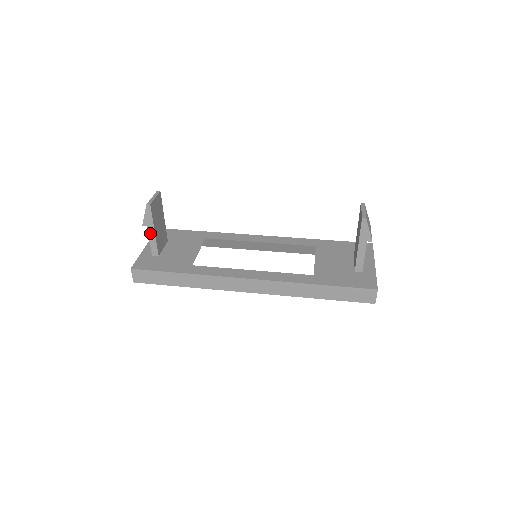
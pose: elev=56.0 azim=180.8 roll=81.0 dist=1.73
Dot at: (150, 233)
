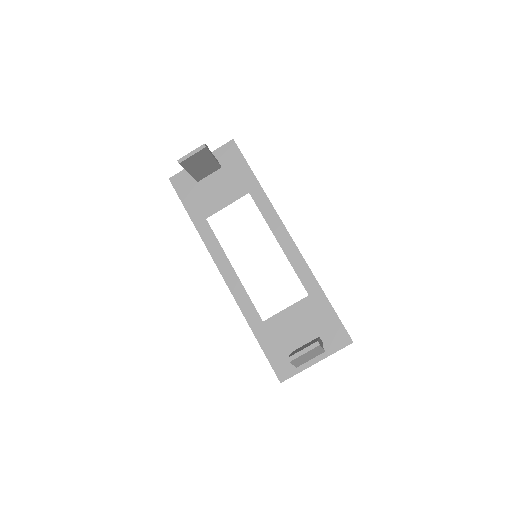
Dot at: occluded
